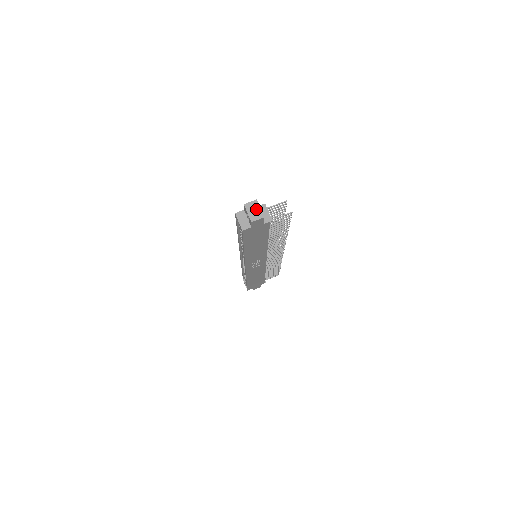
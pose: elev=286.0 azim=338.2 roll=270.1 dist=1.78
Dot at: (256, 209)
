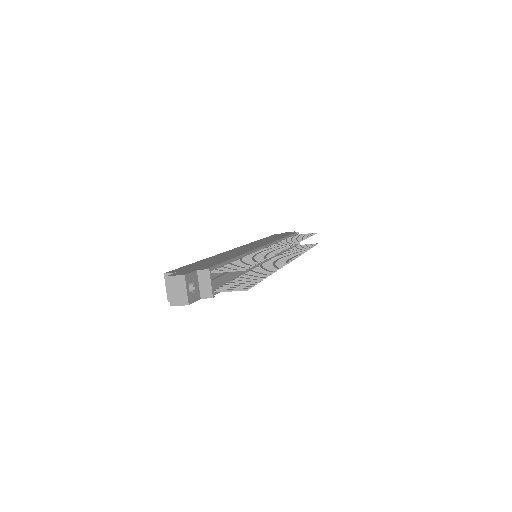
Dot at: (180, 289)
